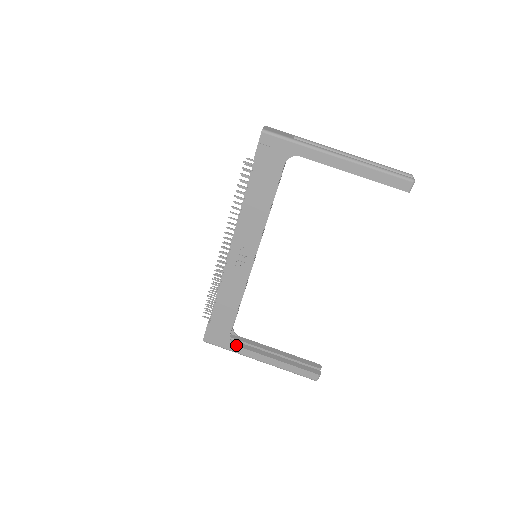
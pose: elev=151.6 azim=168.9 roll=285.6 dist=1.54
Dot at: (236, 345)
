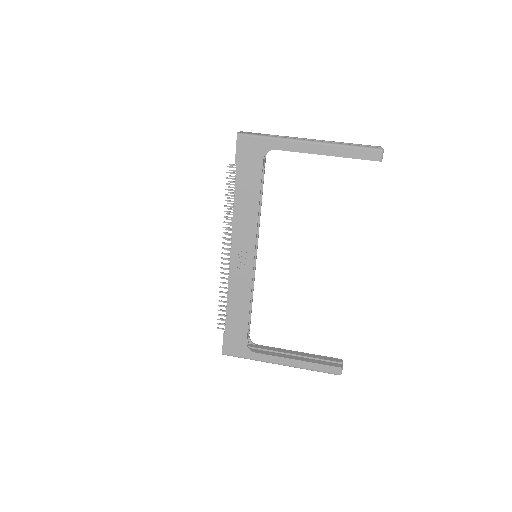
Dot at: (254, 352)
